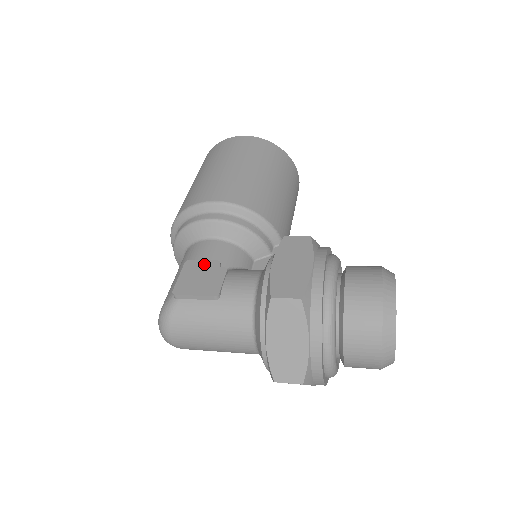
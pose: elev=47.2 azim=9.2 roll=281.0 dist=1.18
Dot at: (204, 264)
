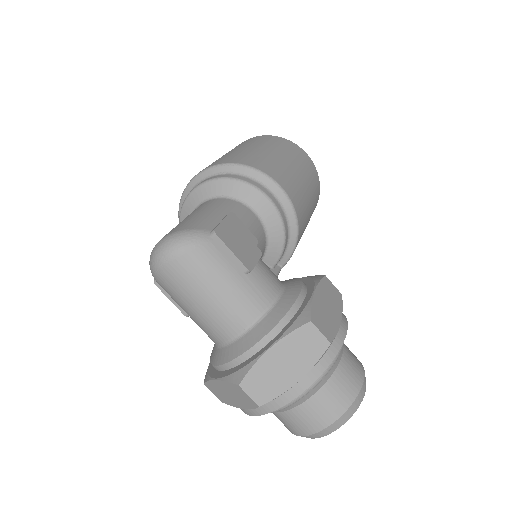
Dot at: (246, 230)
